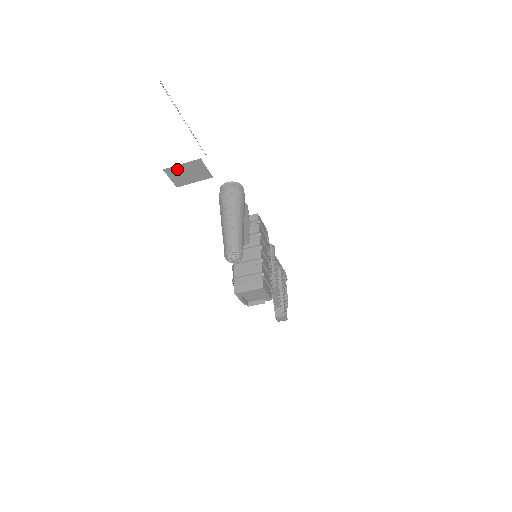
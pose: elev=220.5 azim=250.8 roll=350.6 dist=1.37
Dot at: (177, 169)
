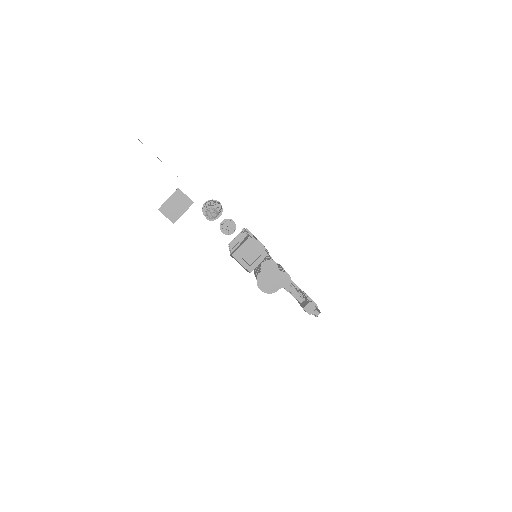
Dot at: (167, 205)
